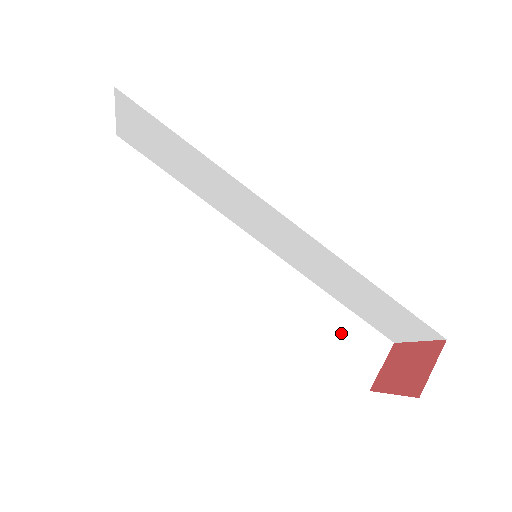
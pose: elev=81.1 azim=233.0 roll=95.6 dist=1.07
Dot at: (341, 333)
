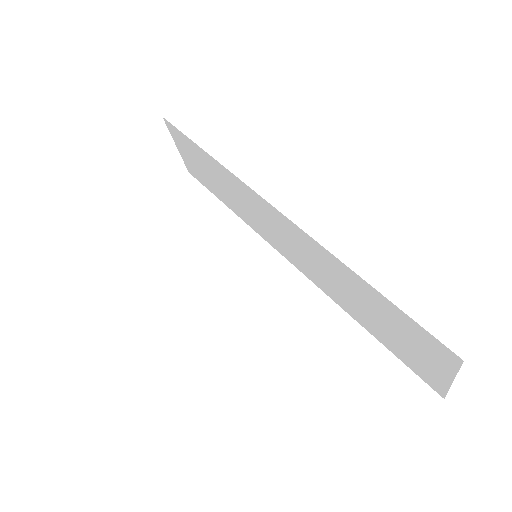
Dot at: (363, 369)
